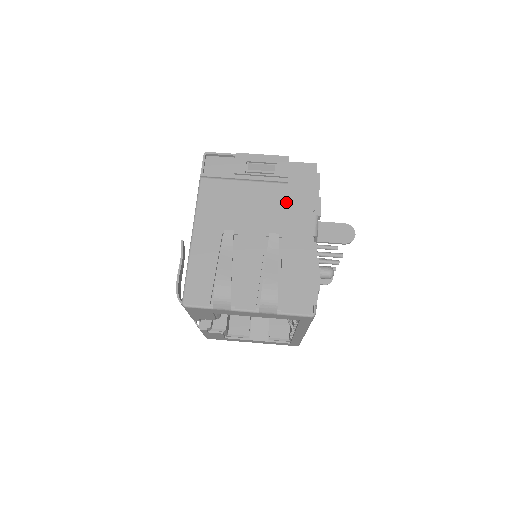
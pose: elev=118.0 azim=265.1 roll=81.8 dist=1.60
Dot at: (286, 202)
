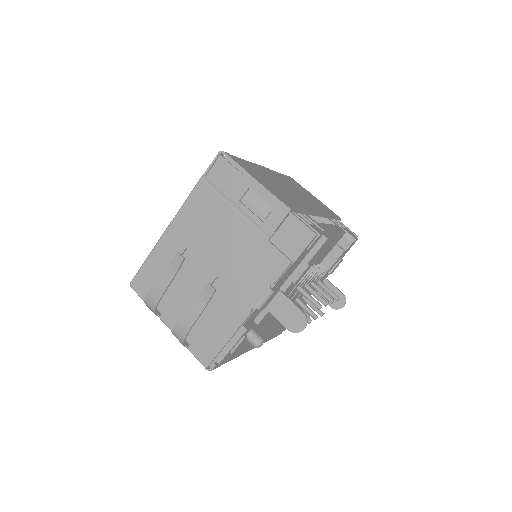
Dot at: (254, 257)
